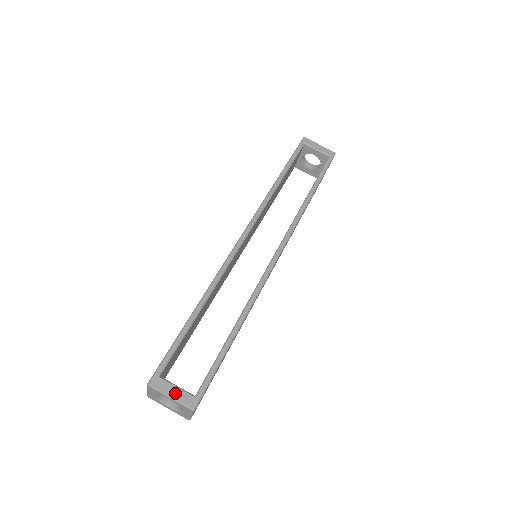
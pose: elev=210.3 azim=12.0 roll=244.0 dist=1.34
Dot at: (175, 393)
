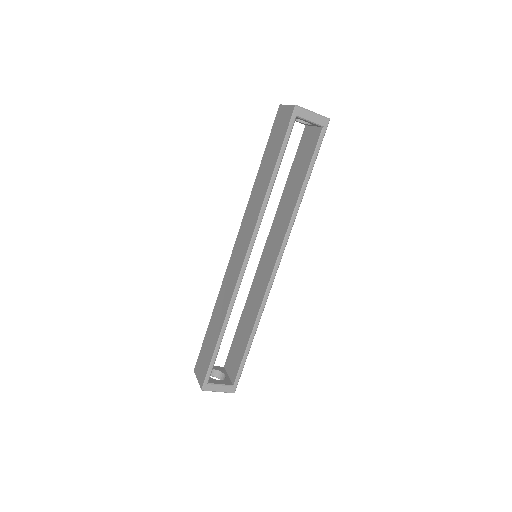
Dot at: (221, 389)
